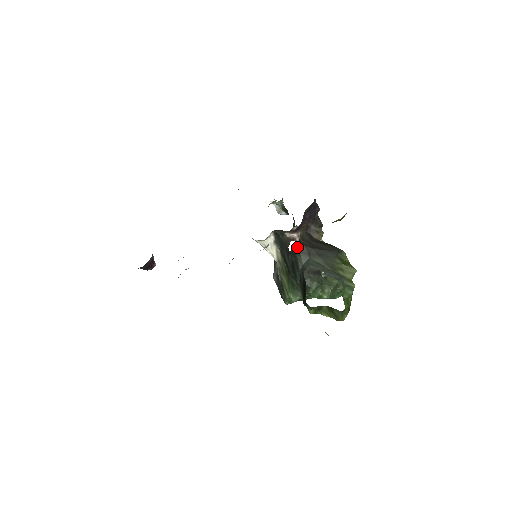
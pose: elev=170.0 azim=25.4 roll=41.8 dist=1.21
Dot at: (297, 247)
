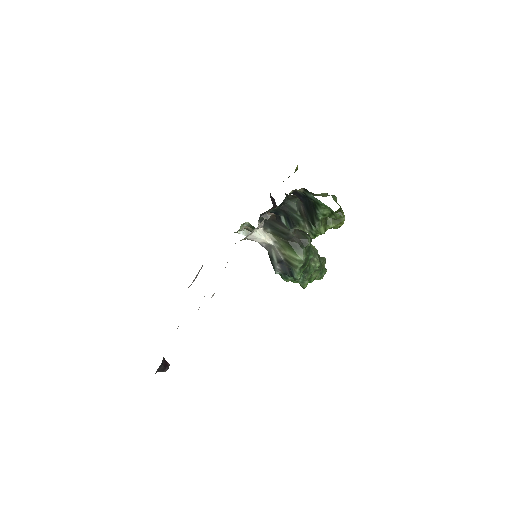
Dot at: occluded
